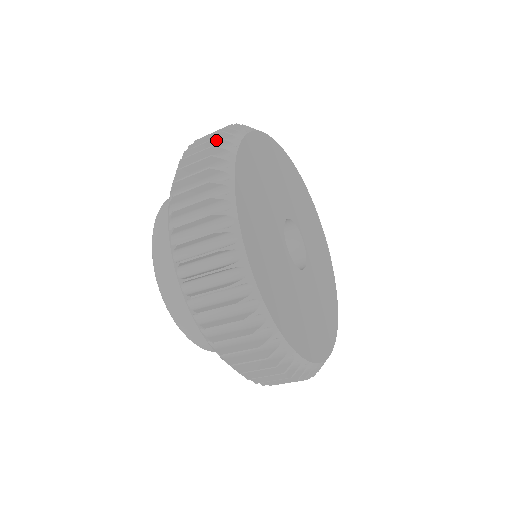
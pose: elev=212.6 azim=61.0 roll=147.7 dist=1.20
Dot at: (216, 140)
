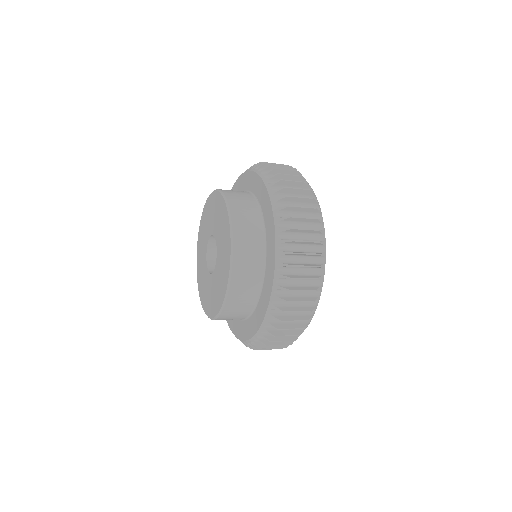
Dot at: (318, 255)
